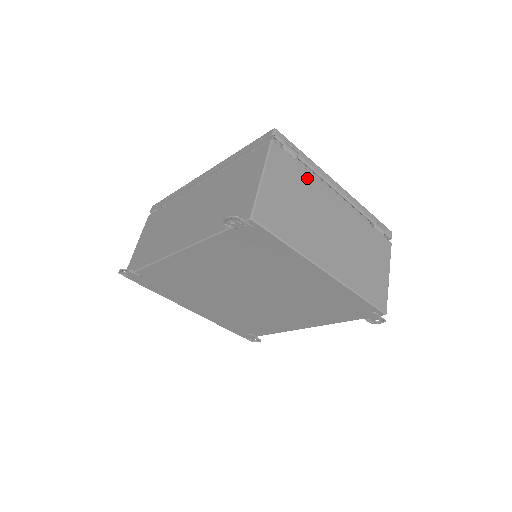
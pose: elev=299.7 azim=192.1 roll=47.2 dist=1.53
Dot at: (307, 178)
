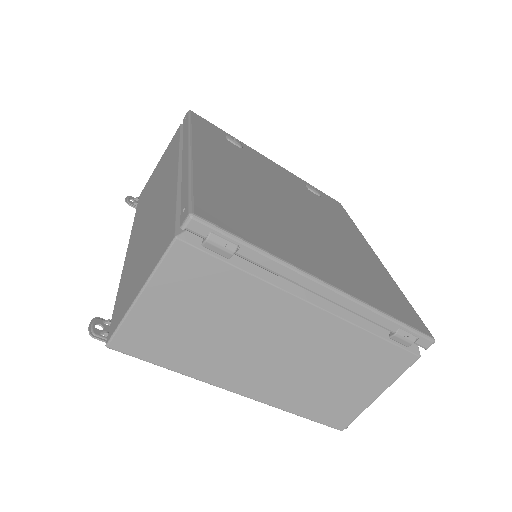
Dot at: (245, 286)
